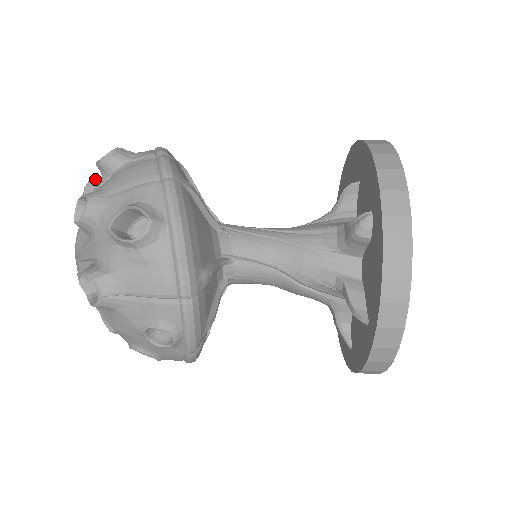
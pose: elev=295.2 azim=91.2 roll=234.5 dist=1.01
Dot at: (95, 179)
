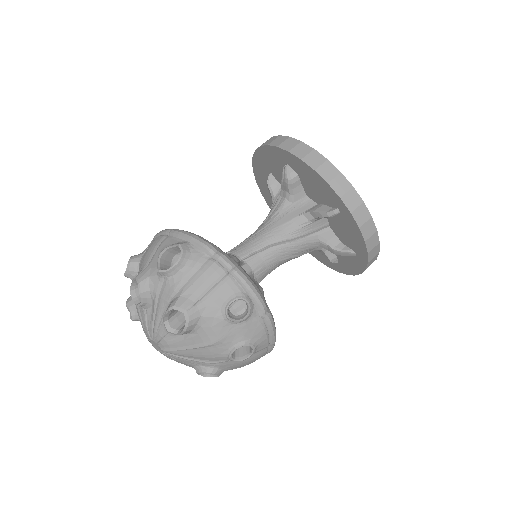
Dot at: (129, 298)
